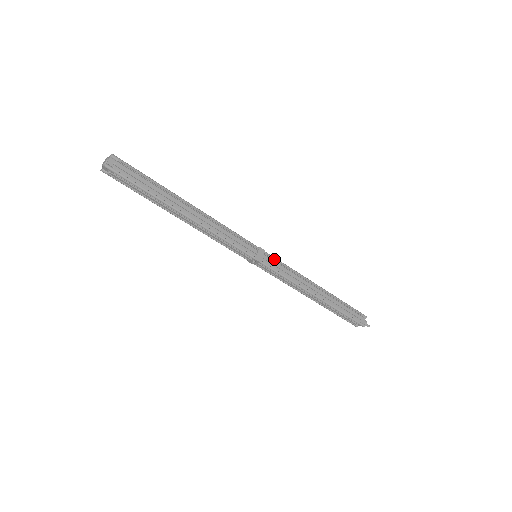
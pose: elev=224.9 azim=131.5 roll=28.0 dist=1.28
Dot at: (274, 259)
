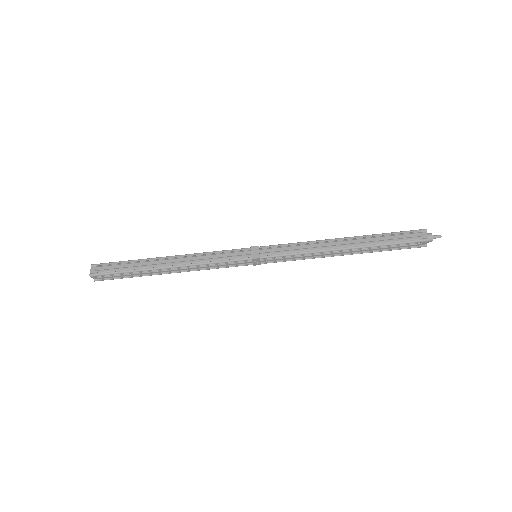
Dot at: (273, 247)
